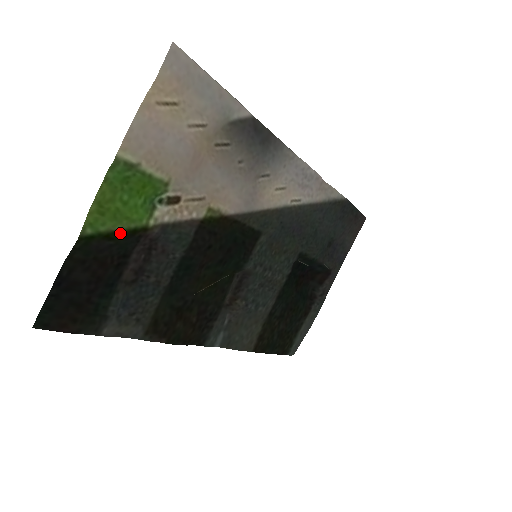
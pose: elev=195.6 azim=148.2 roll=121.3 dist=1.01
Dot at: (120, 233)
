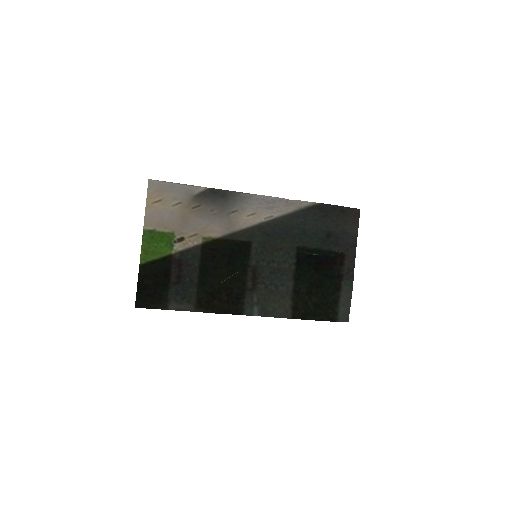
Dot at: (158, 260)
